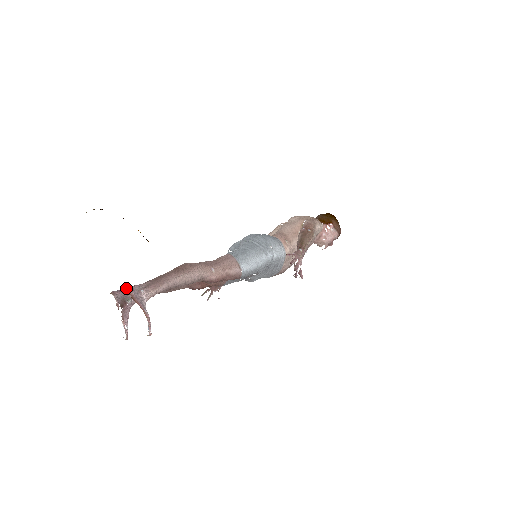
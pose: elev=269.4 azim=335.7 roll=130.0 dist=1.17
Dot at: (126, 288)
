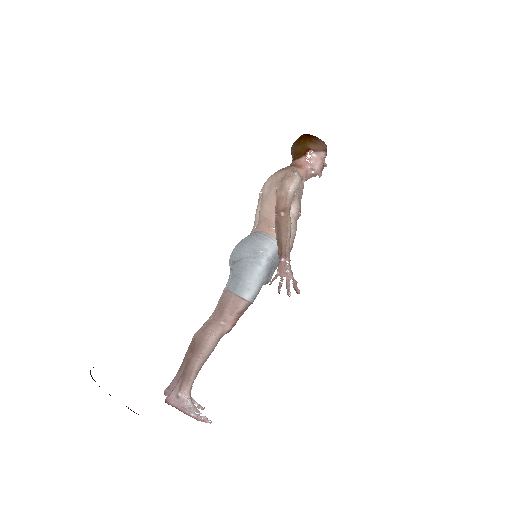
Dot at: occluded
